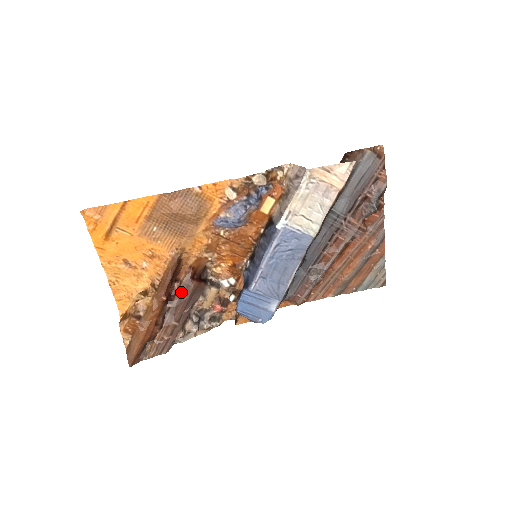
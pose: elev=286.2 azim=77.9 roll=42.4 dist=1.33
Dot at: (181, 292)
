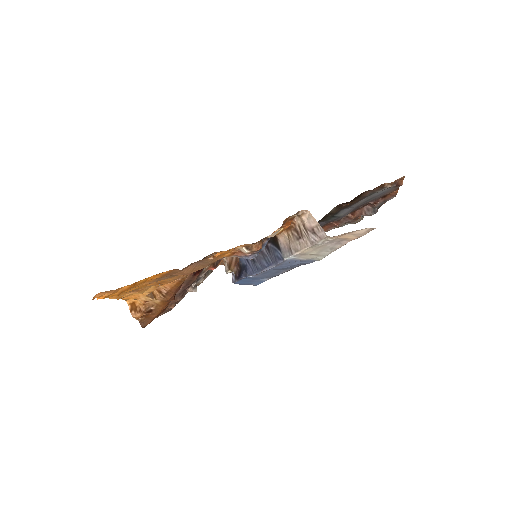
Dot at: (184, 285)
